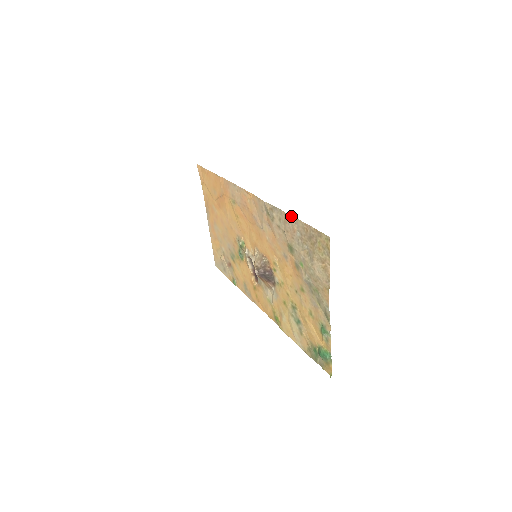
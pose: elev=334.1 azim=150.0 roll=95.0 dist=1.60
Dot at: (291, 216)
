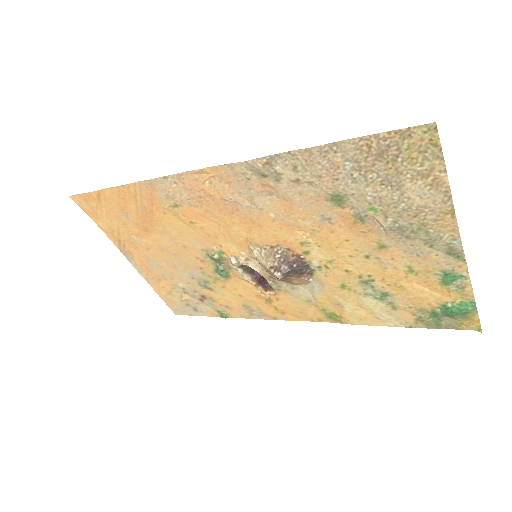
Dot at: (321, 146)
